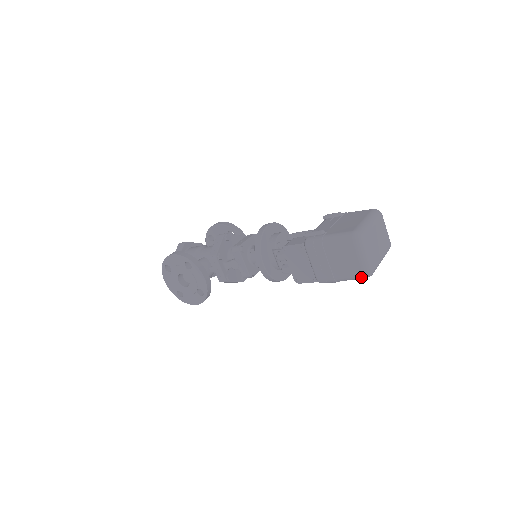
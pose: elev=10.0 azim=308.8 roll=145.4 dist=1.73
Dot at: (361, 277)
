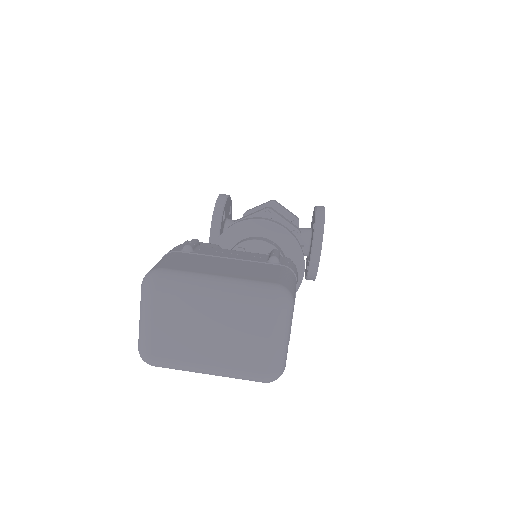
Dot at: occluded
